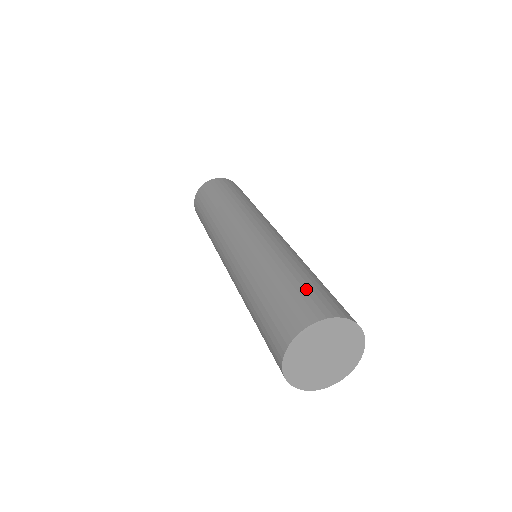
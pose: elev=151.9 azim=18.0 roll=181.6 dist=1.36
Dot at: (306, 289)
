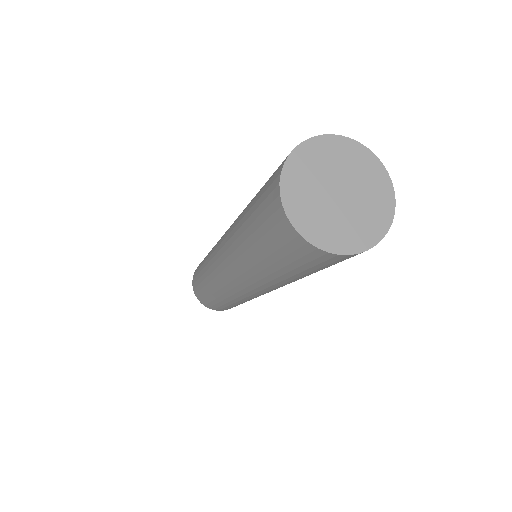
Dot at: occluded
